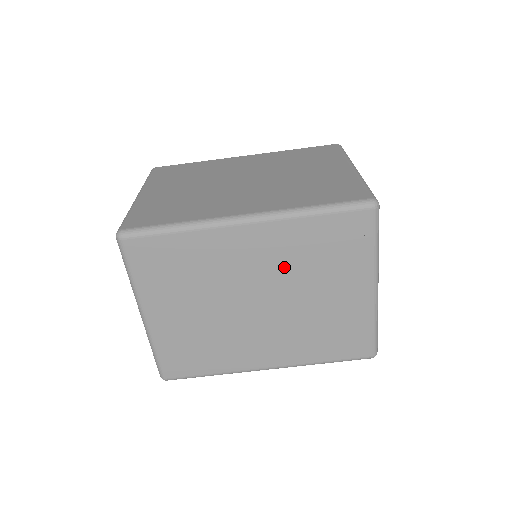
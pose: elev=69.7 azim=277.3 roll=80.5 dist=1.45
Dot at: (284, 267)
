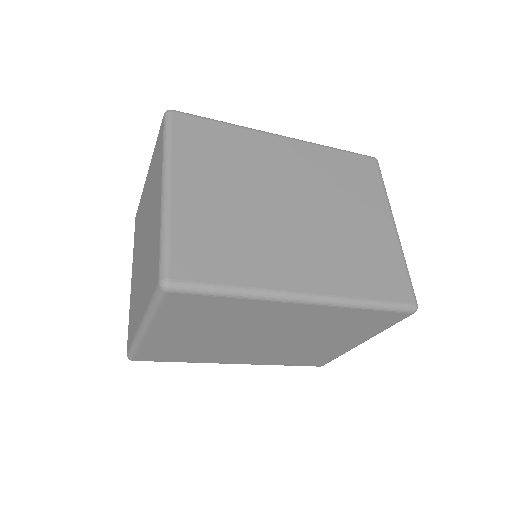
Dot at: (307, 327)
